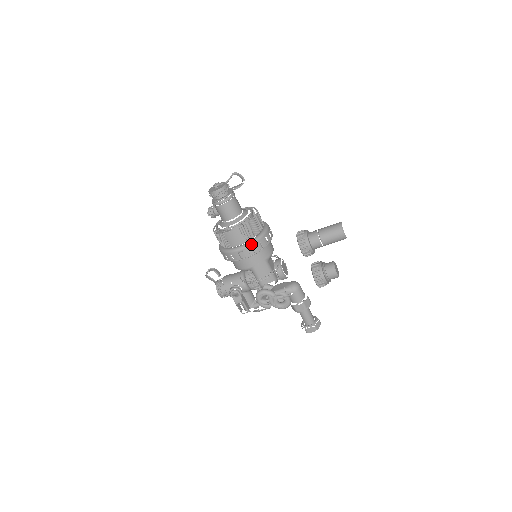
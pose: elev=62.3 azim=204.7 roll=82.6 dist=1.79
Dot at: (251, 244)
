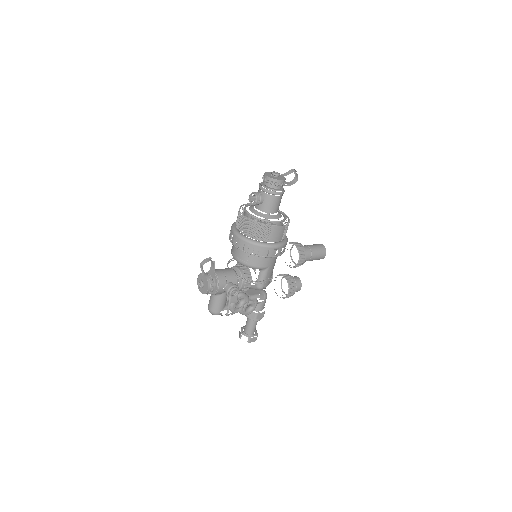
Dot at: (285, 244)
